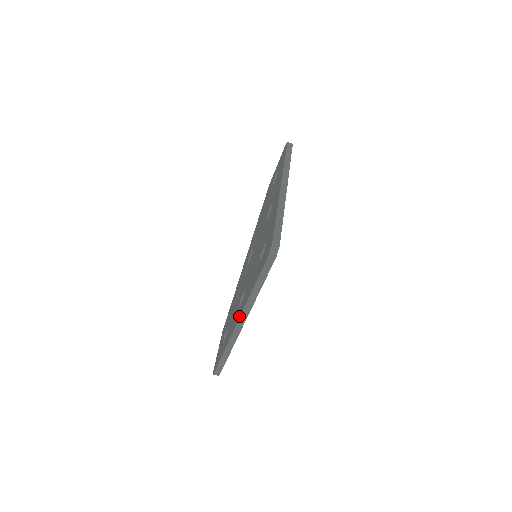
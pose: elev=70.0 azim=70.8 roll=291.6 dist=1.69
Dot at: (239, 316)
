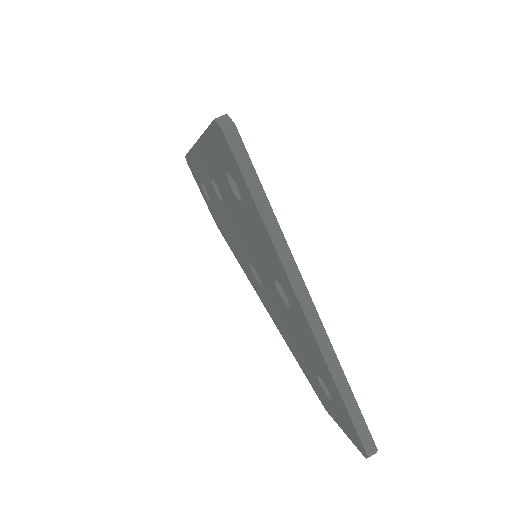
Dot at: (293, 295)
